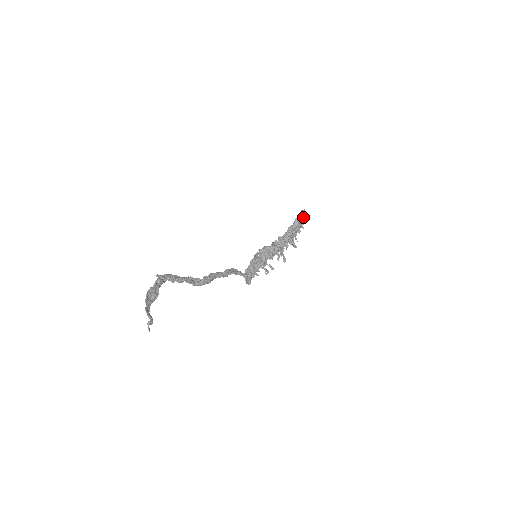
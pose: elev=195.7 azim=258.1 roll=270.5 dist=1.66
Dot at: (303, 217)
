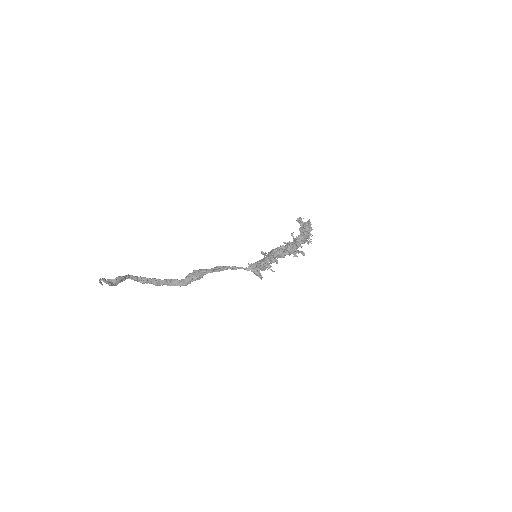
Dot at: (297, 219)
